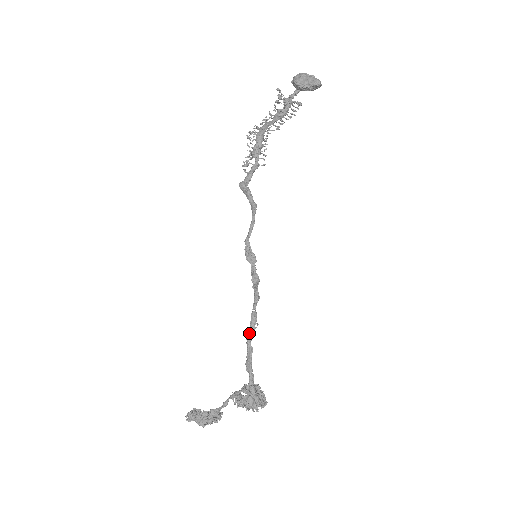
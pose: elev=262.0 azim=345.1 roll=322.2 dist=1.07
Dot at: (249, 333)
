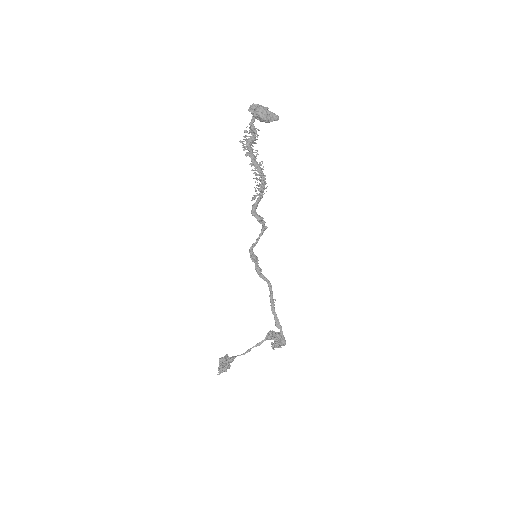
Dot at: (273, 307)
